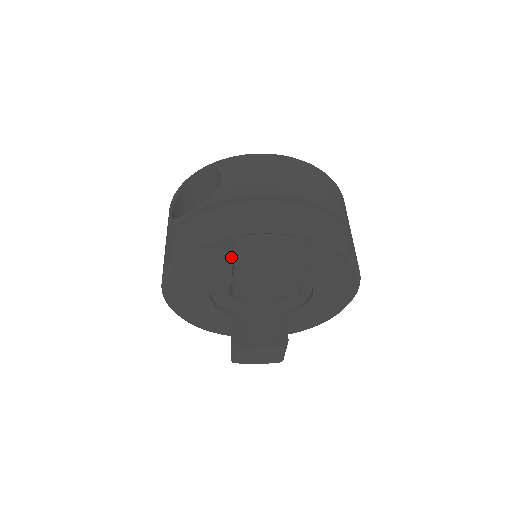
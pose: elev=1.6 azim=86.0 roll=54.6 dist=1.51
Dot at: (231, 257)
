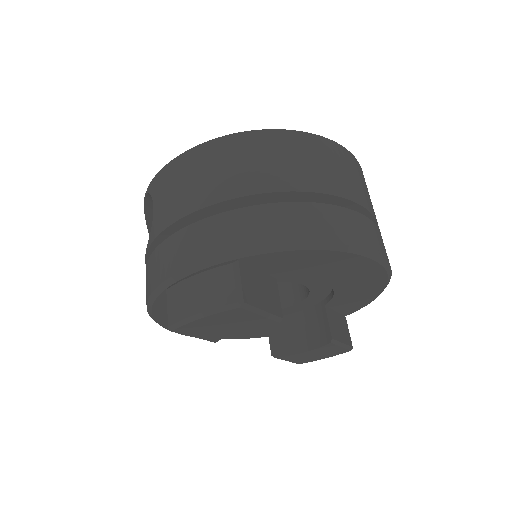
Dot at: occluded
